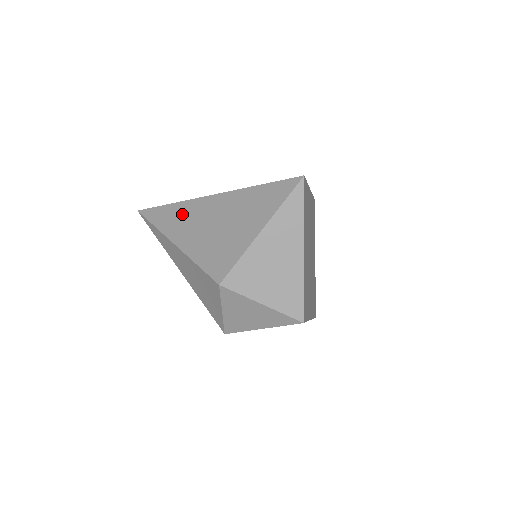
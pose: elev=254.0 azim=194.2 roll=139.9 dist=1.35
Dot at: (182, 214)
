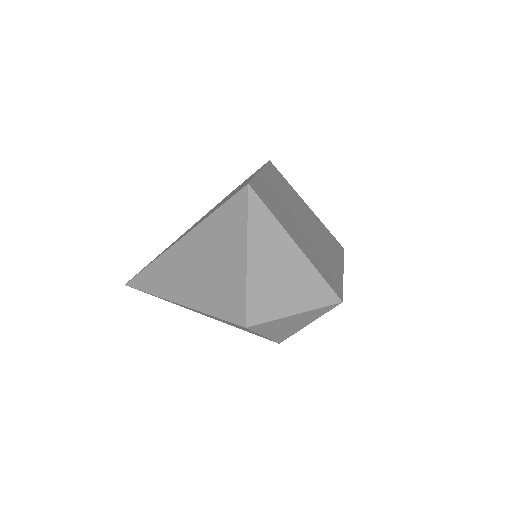
Dot at: (165, 272)
